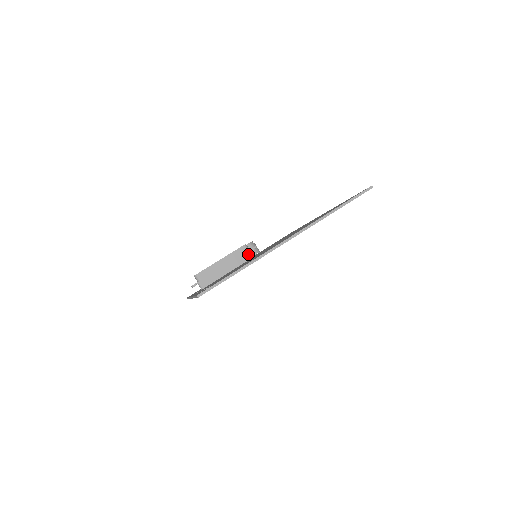
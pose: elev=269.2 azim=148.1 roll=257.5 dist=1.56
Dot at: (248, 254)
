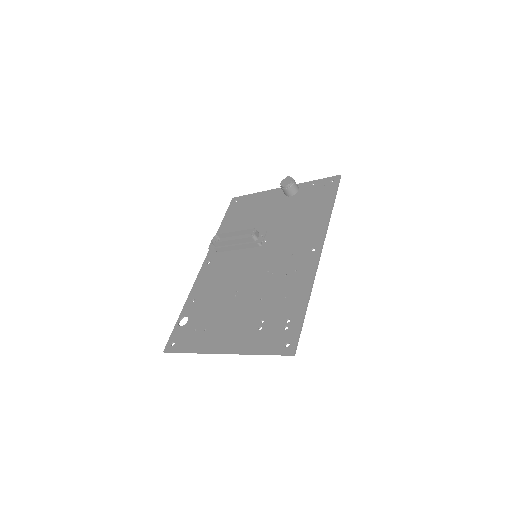
Dot at: (255, 244)
